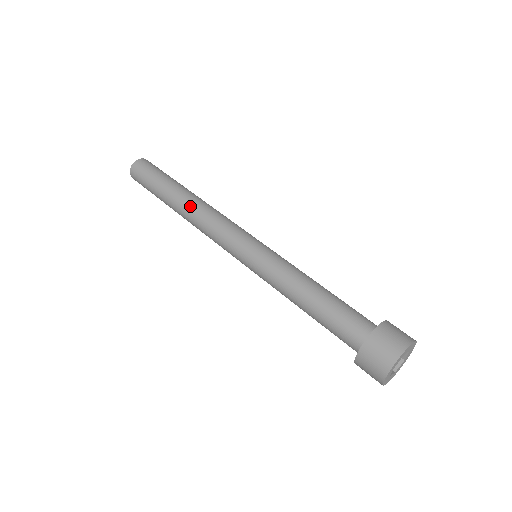
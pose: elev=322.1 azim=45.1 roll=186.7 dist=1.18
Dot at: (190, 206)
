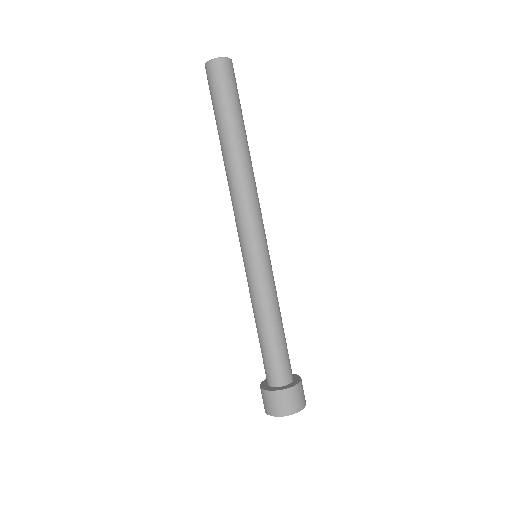
Dot at: (231, 168)
